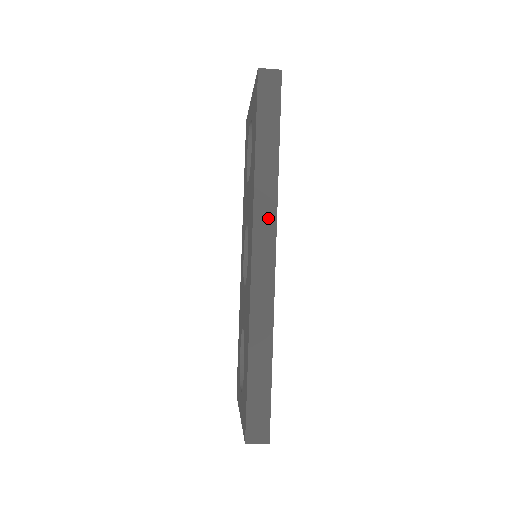
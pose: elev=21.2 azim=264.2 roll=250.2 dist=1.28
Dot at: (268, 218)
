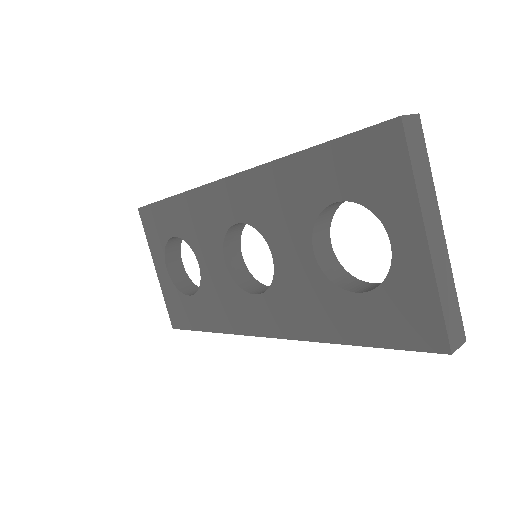
Dot at: occluded
